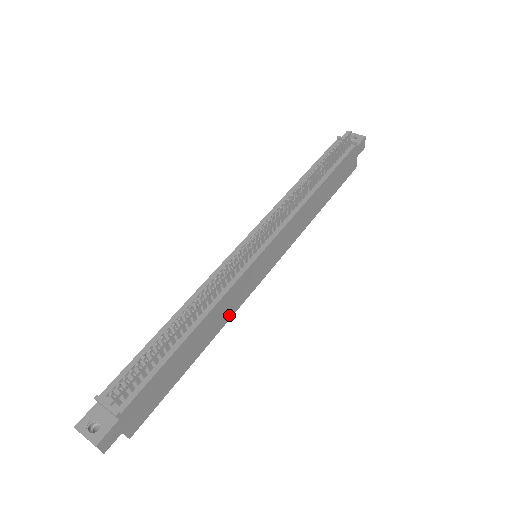
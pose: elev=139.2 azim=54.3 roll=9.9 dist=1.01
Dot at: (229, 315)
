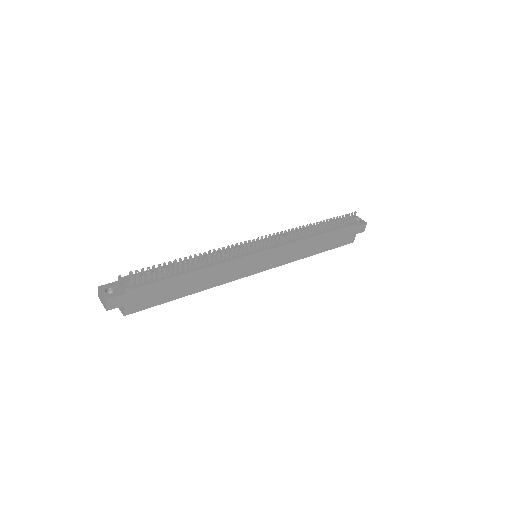
Dot at: (221, 281)
